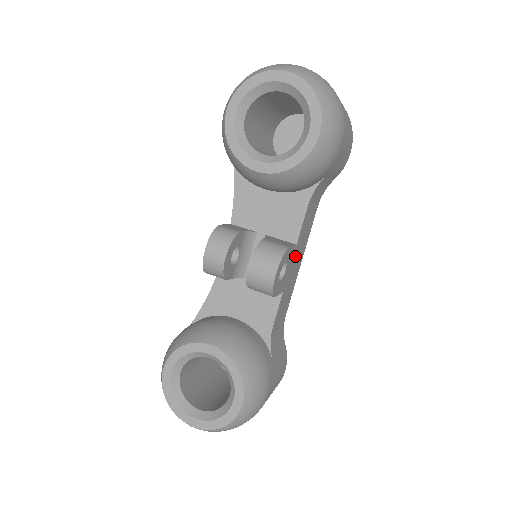
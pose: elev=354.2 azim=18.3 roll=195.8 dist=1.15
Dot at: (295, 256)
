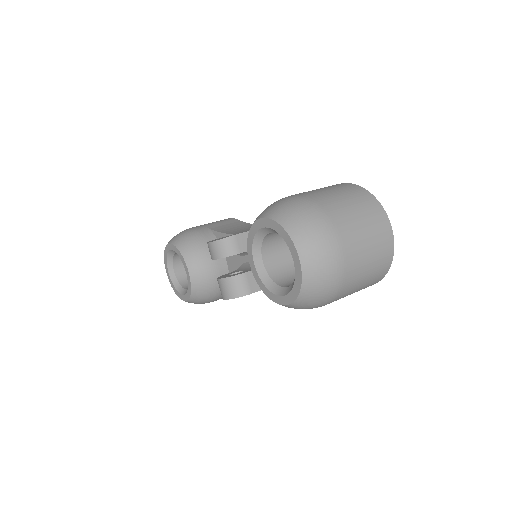
Dot at: occluded
